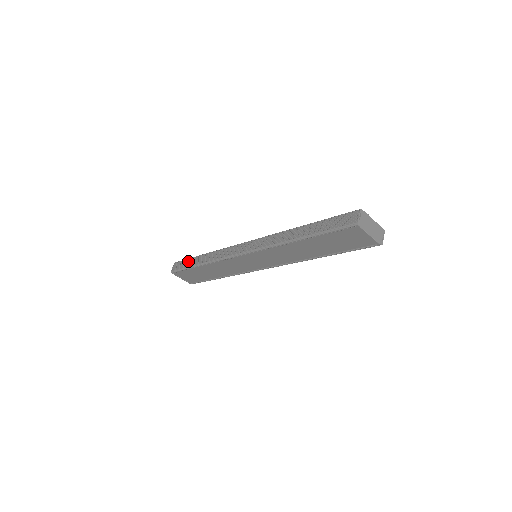
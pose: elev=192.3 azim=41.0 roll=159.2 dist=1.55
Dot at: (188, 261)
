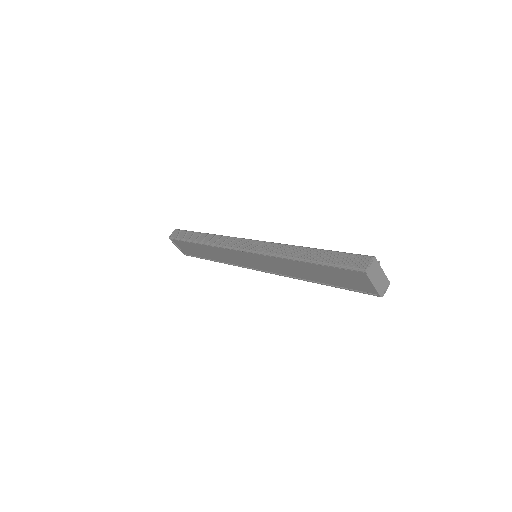
Dot at: (189, 234)
